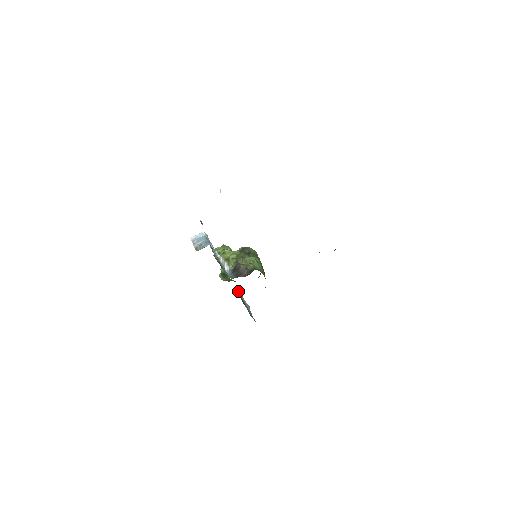
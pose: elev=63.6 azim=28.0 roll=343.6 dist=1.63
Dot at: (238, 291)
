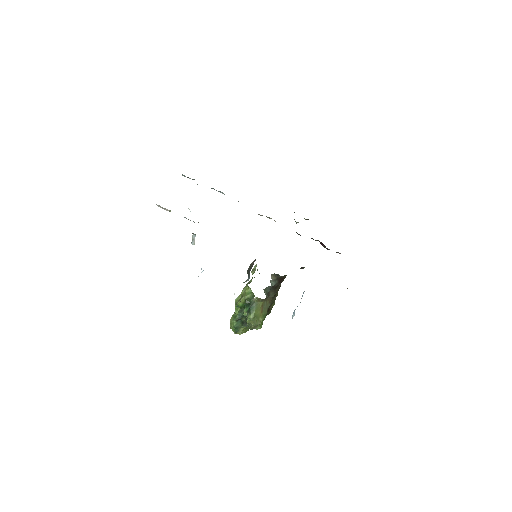
Dot at: occluded
